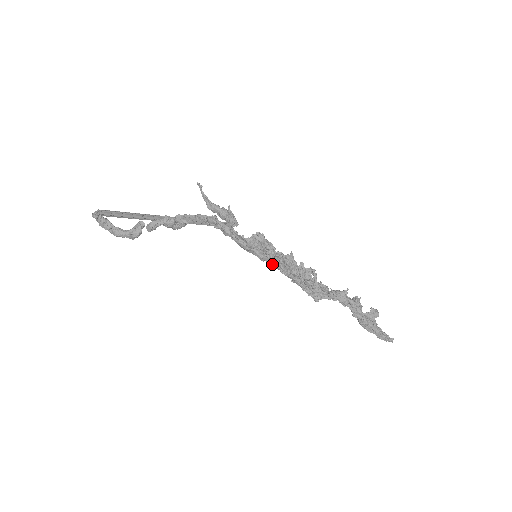
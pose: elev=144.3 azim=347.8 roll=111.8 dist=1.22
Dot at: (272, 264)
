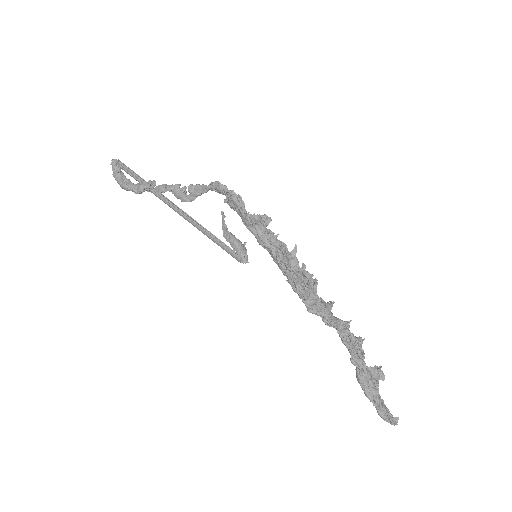
Dot at: (271, 251)
